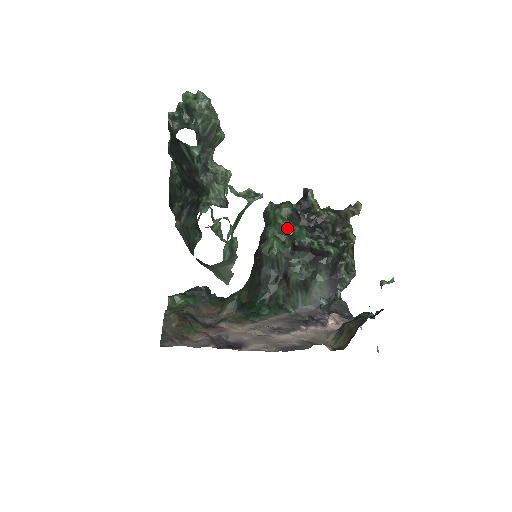
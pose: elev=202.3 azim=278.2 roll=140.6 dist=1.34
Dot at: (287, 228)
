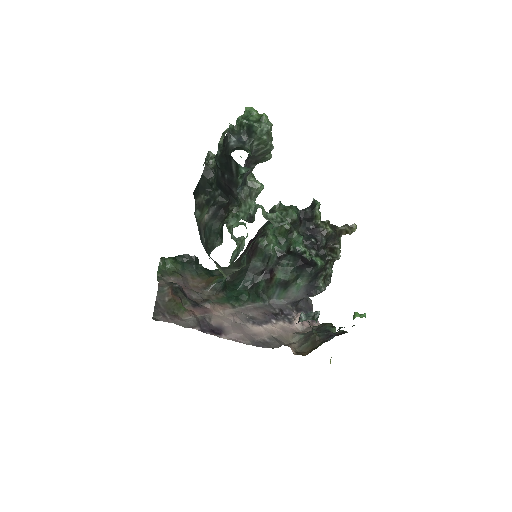
Dot at: (287, 231)
